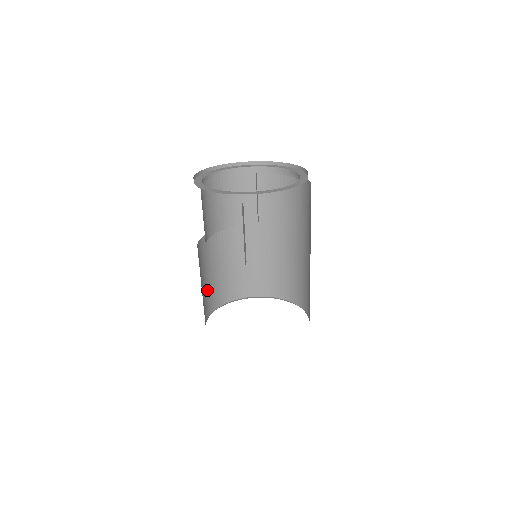
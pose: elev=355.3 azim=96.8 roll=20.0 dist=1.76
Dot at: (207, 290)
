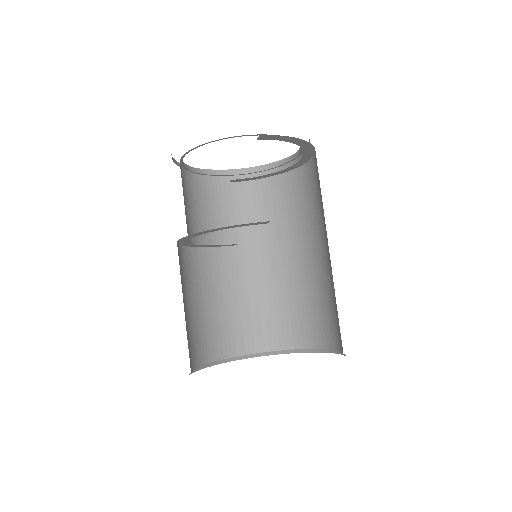
Dot at: (186, 327)
